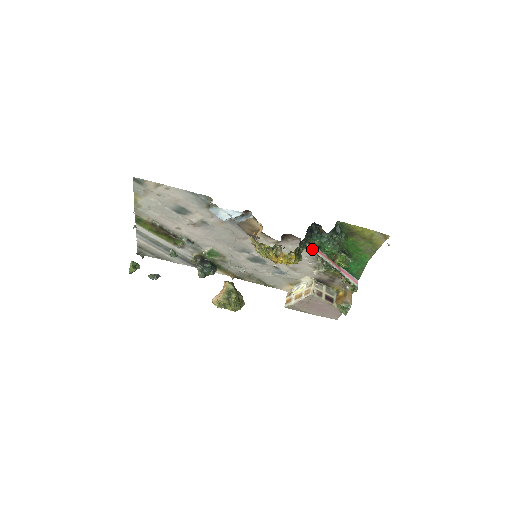
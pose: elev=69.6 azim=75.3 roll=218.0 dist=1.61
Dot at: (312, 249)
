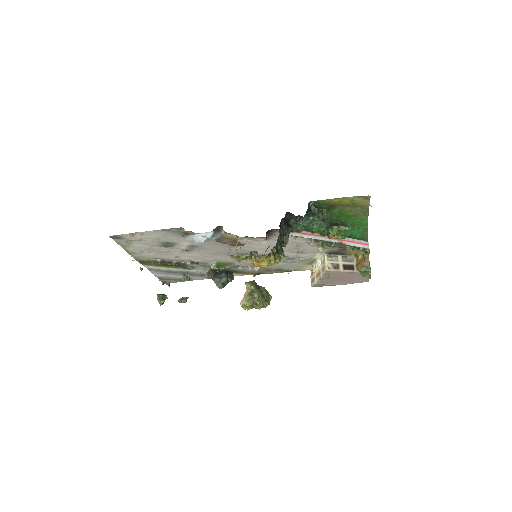
Dot at: (299, 235)
